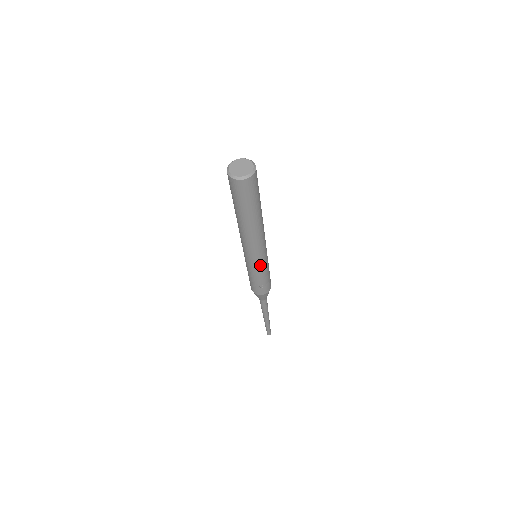
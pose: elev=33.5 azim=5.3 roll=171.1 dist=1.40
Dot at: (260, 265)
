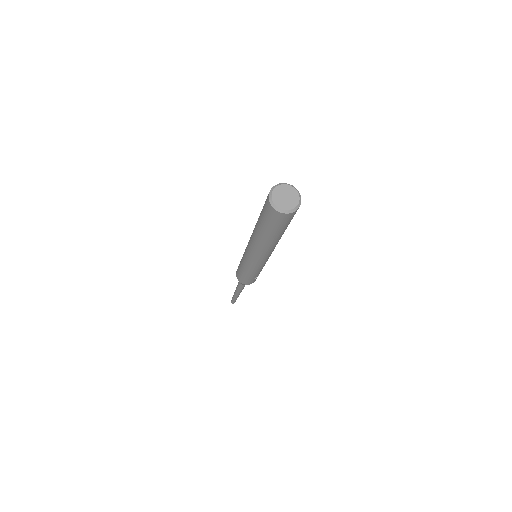
Dot at: (265, 263)
